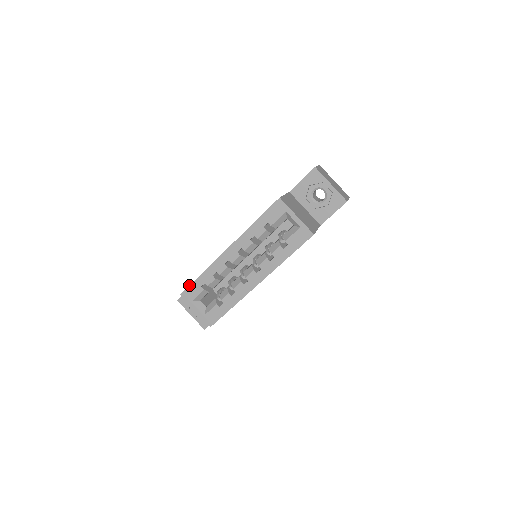
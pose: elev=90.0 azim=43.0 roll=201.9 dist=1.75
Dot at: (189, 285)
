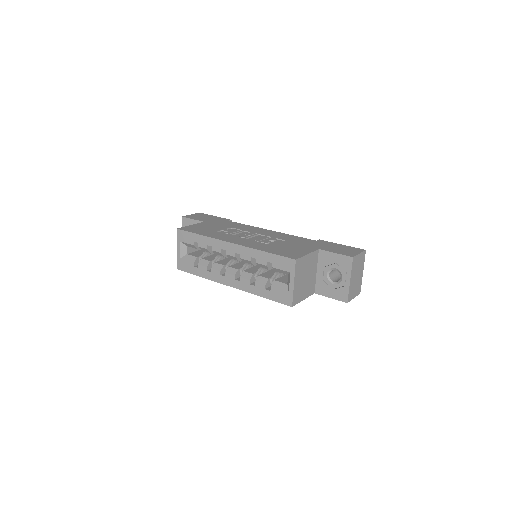
Dot at: (188, 231)
